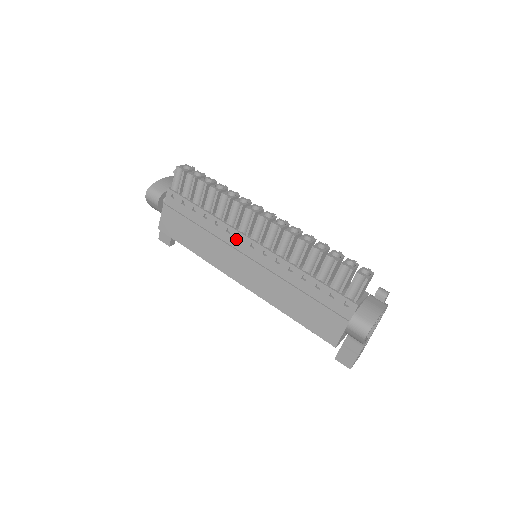
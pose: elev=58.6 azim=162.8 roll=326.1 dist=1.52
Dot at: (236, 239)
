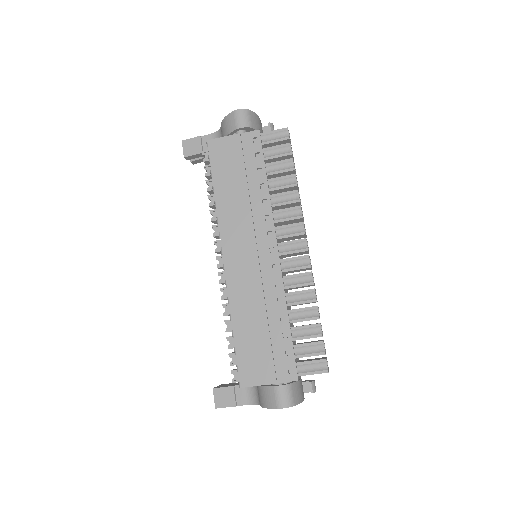
Dot at: (265, 230)
